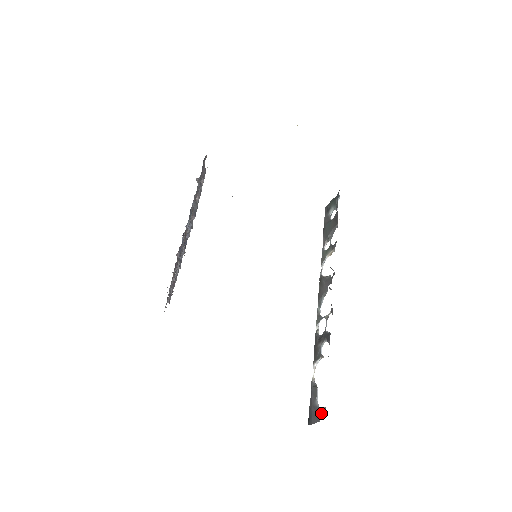
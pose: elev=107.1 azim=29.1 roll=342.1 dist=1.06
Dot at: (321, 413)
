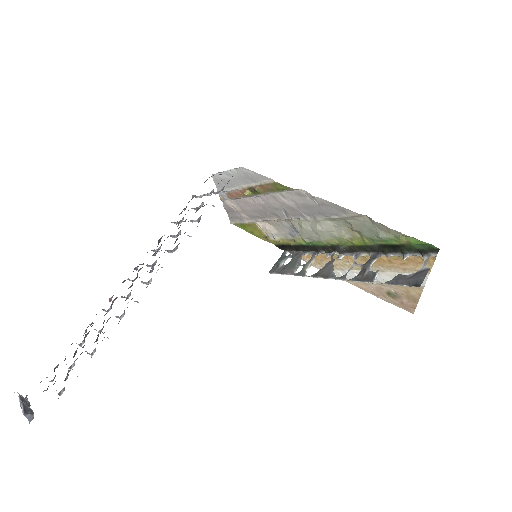
Dot at: (425, 266)
